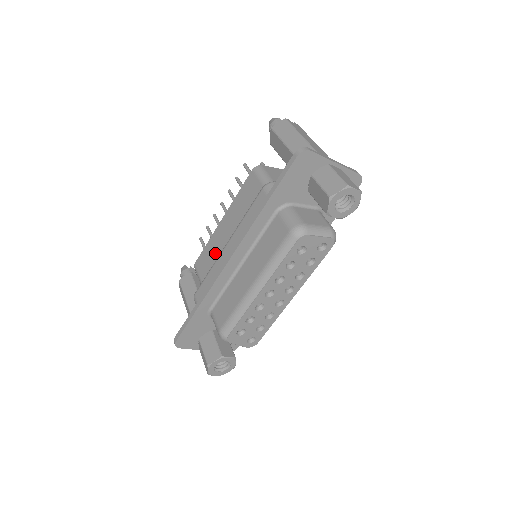
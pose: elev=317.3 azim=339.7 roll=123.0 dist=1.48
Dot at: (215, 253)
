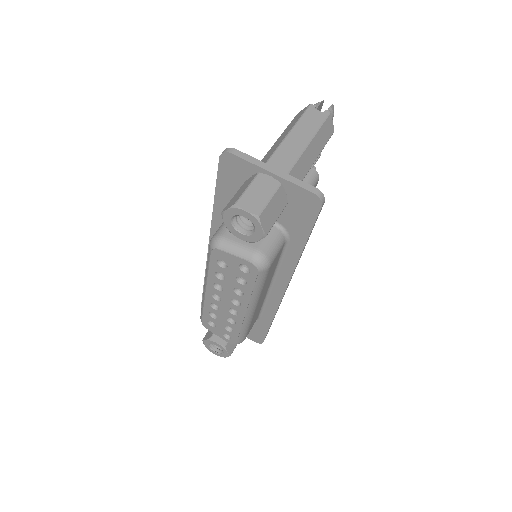
Dot at: occluded
